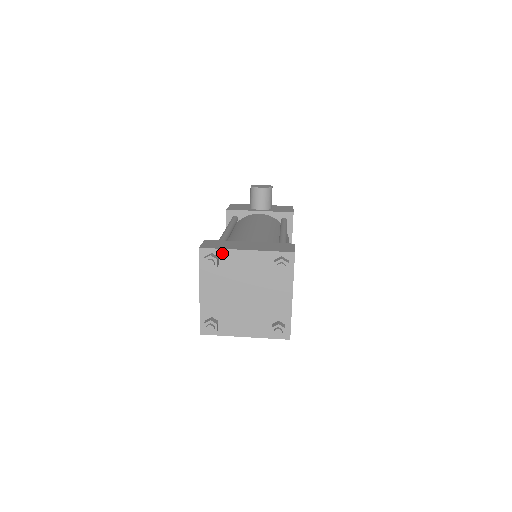
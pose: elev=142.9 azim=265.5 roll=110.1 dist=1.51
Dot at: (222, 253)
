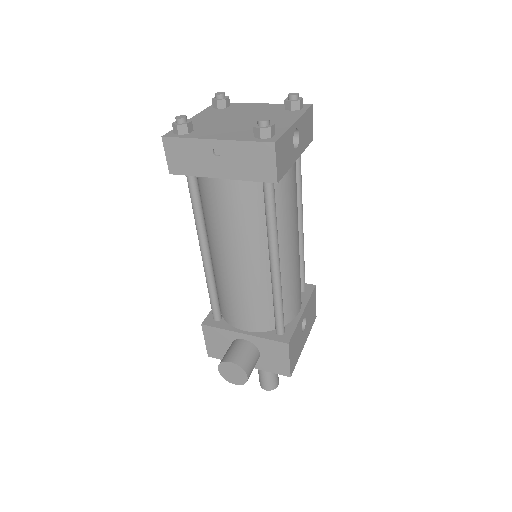
Dot at: (236, 104)
